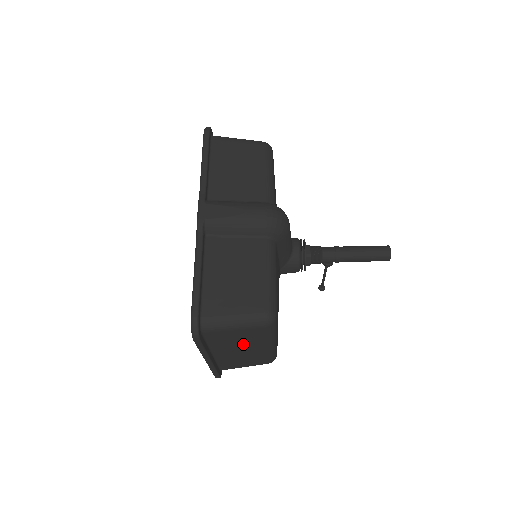
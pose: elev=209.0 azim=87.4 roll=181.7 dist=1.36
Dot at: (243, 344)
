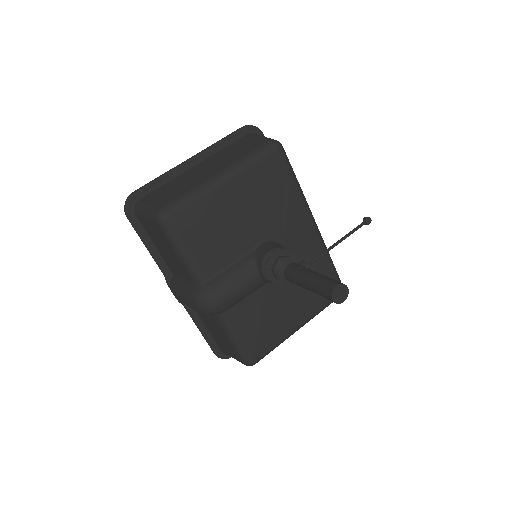
Dot at: occluded
